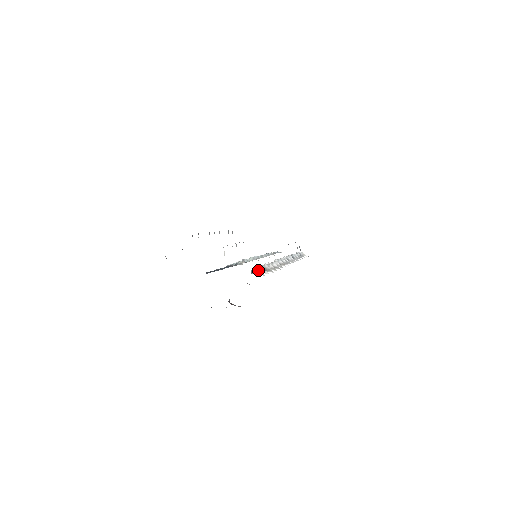
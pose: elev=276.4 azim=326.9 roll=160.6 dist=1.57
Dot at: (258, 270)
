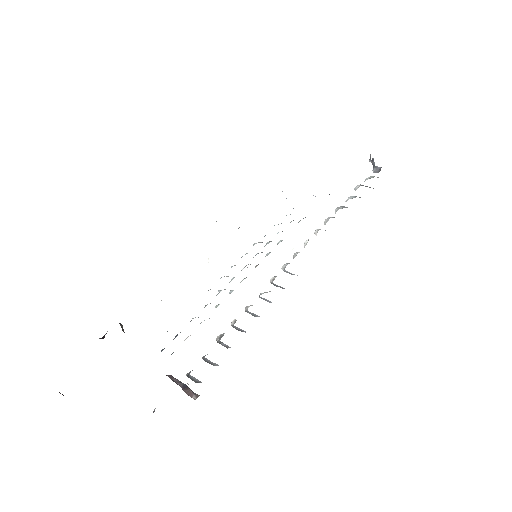
Dot at: occluded
